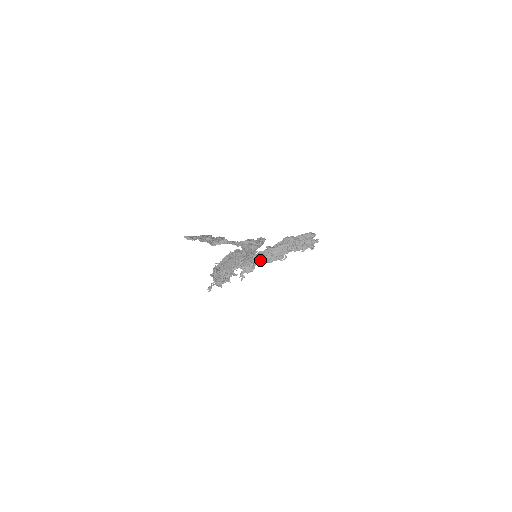
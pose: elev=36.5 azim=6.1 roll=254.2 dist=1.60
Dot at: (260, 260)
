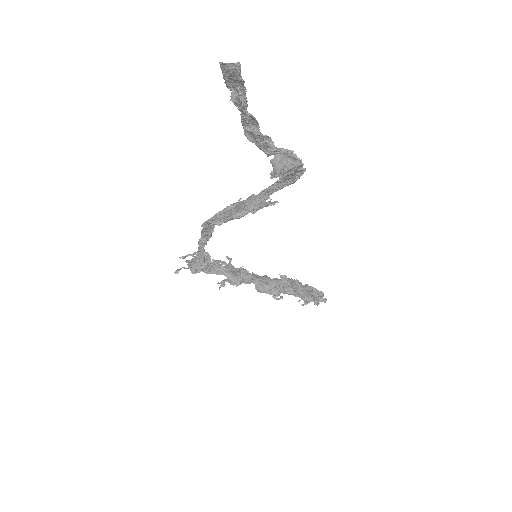
Dot at: (252, 281)
